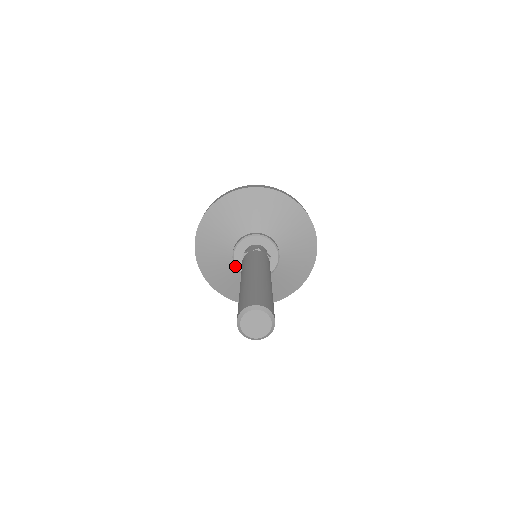
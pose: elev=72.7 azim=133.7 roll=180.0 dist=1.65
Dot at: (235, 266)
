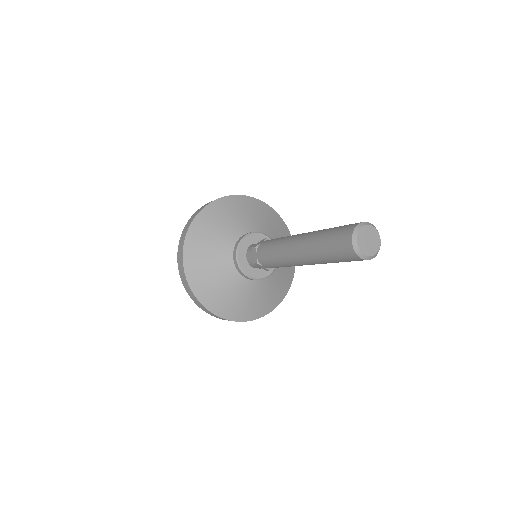
Dot at: (241, 270)
